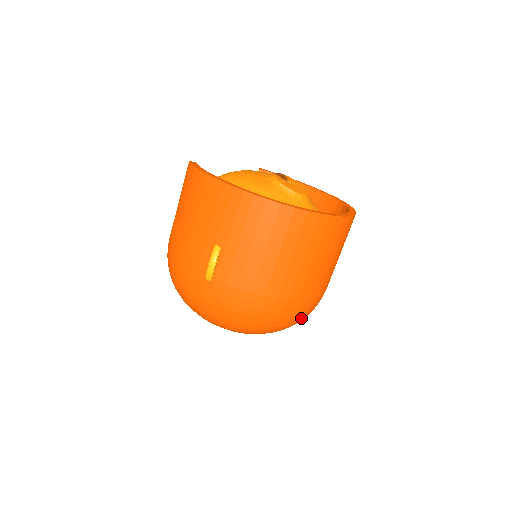
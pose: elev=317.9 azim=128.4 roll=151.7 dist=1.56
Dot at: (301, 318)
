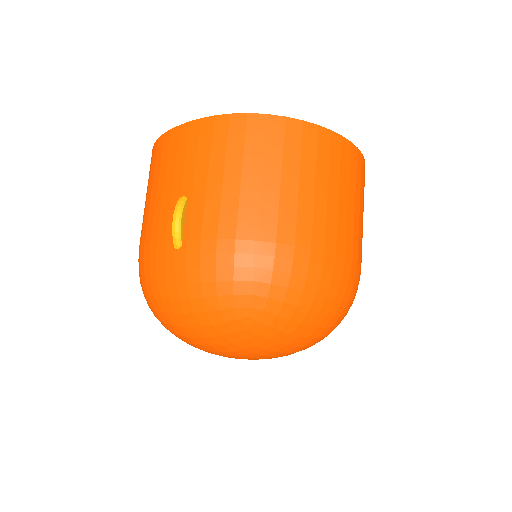
Dot at: (329, 296)
